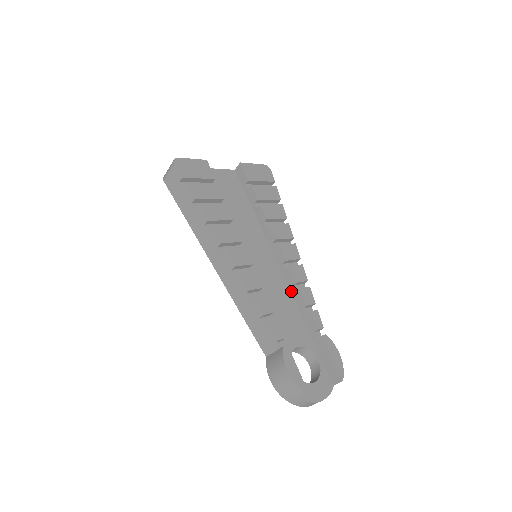
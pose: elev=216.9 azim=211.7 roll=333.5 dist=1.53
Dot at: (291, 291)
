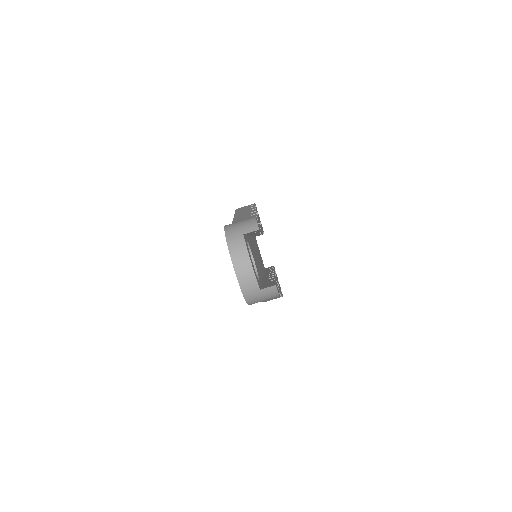
Dot at: occluded
